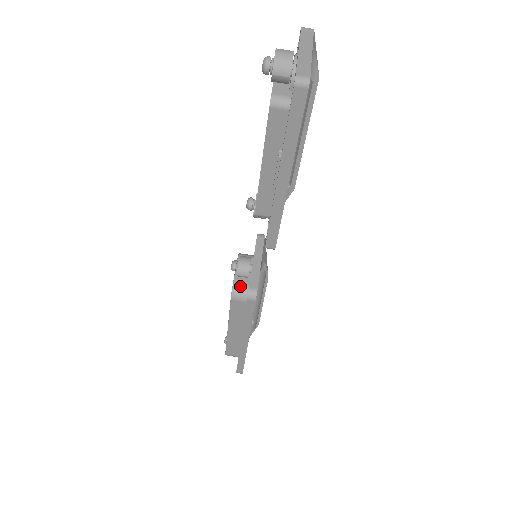
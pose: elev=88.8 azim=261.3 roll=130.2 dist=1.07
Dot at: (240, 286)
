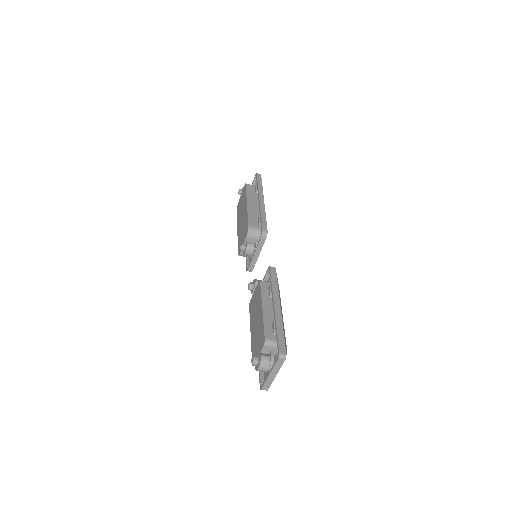
Dot at: (244, 255)
